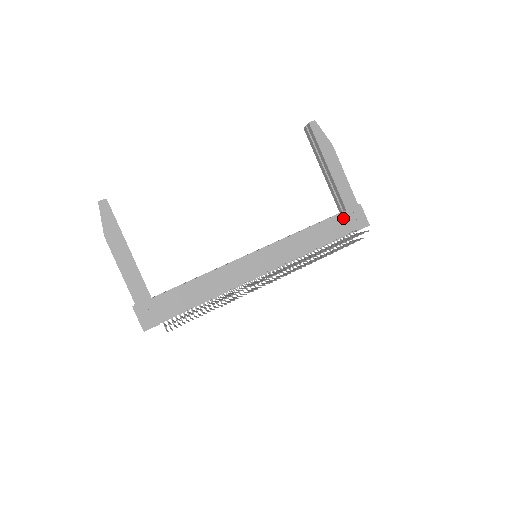
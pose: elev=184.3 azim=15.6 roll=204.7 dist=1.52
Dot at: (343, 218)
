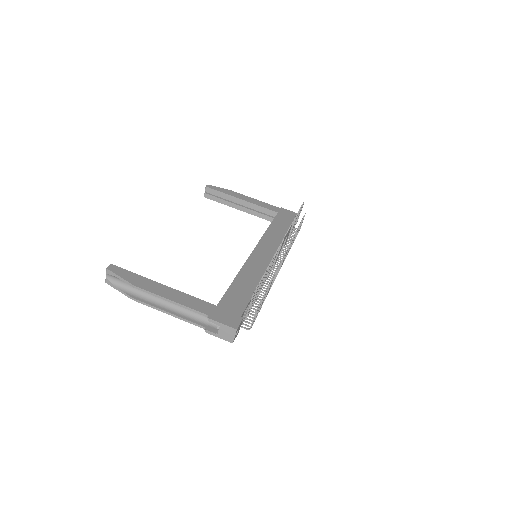
Dot at: (281, 216)
